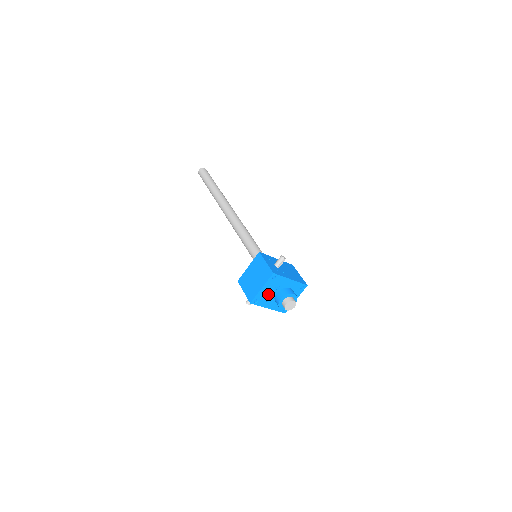
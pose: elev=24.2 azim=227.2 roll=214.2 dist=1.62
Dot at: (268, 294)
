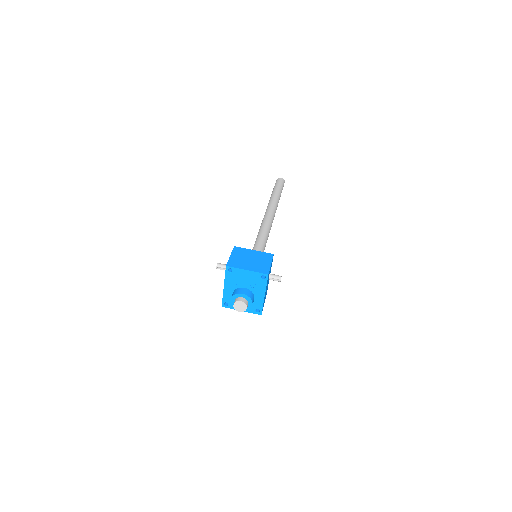
Dot at: (241, 280)
